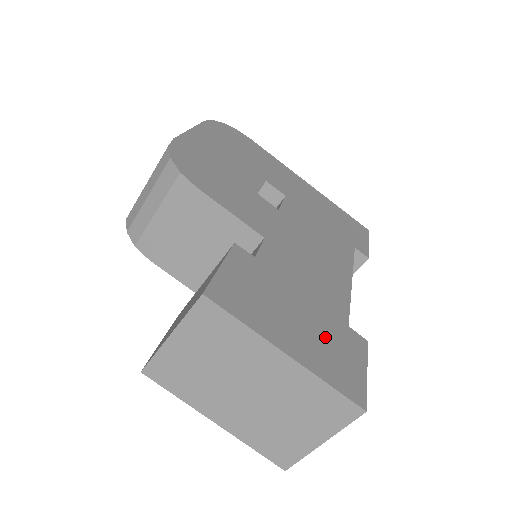
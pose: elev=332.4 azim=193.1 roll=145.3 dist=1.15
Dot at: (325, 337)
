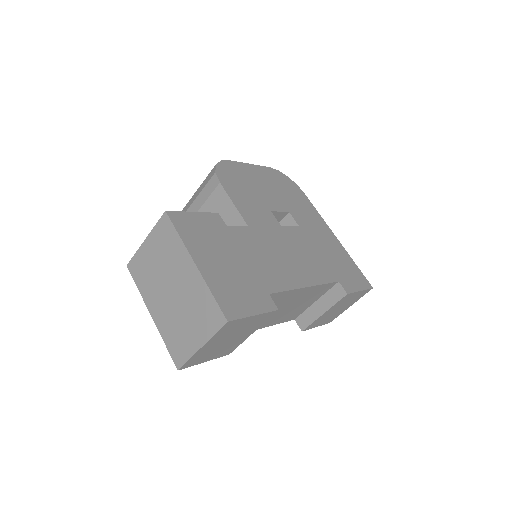
Dot at: (238, 281)
